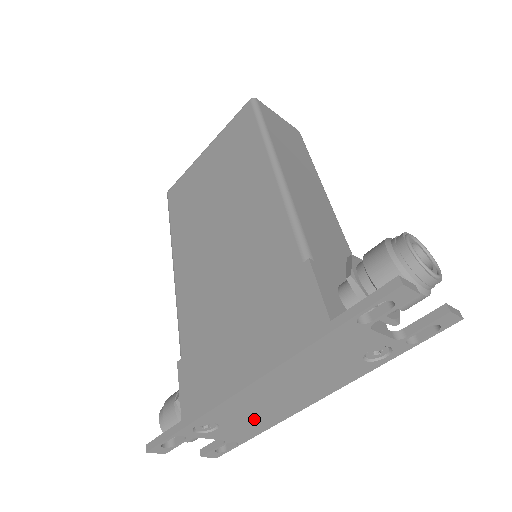
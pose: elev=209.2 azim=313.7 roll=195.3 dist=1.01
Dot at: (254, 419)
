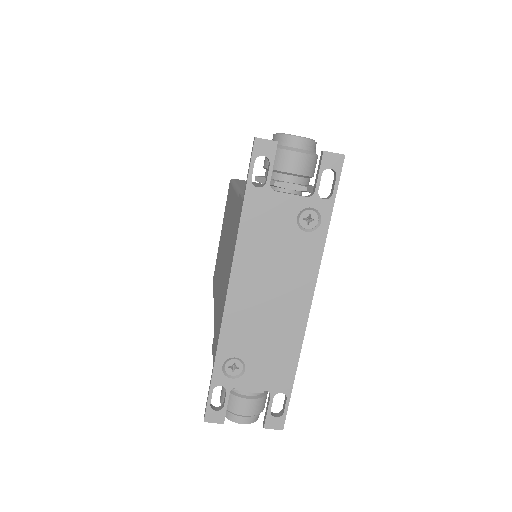
Dot at: (270, 346)
